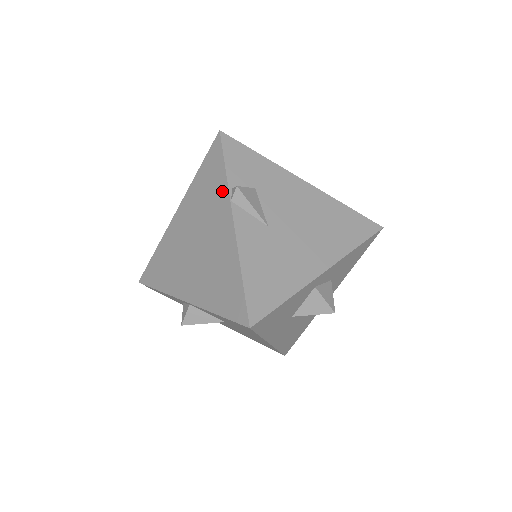
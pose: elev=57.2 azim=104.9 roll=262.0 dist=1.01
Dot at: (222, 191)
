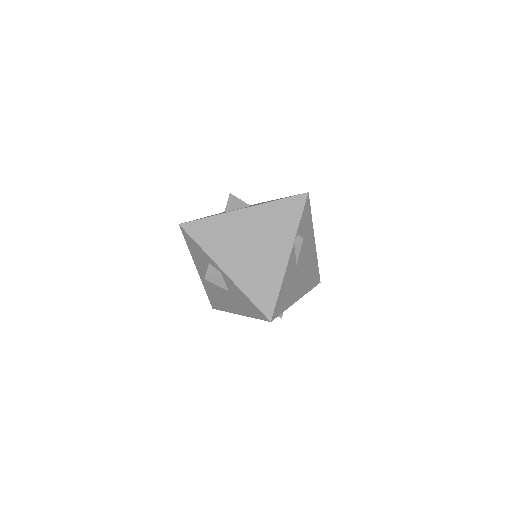
Dot at: (291, 231)
